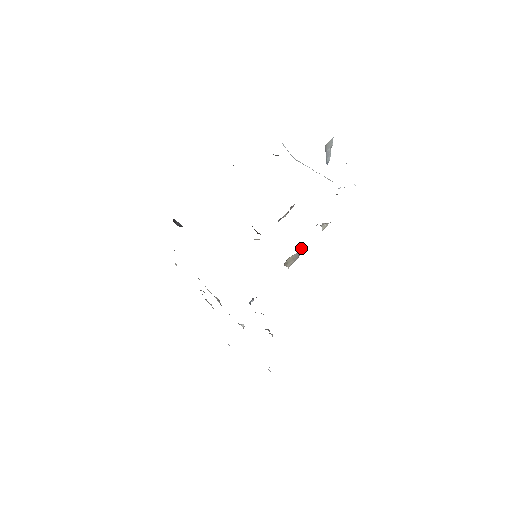
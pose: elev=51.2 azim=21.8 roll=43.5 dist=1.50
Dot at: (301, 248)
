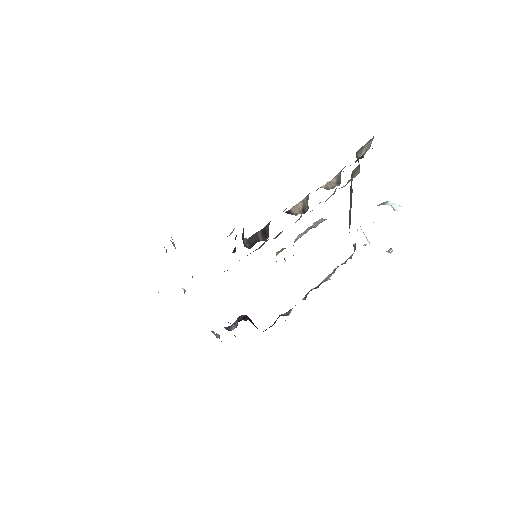
Dot at: occluded
